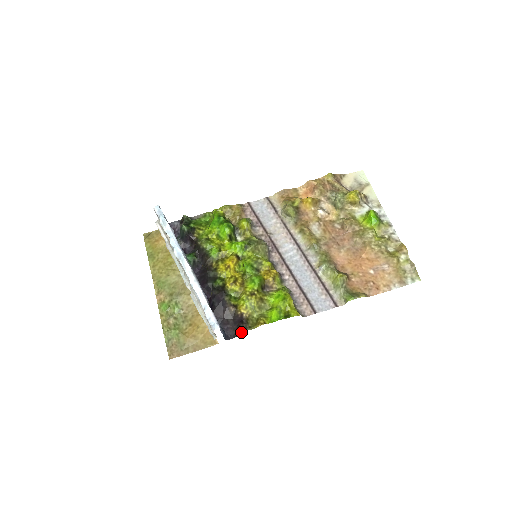
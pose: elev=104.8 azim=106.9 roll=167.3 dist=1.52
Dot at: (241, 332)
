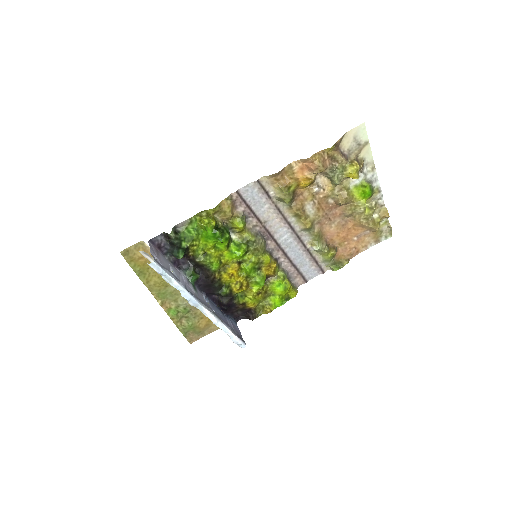
Dot at: (252, 320)
